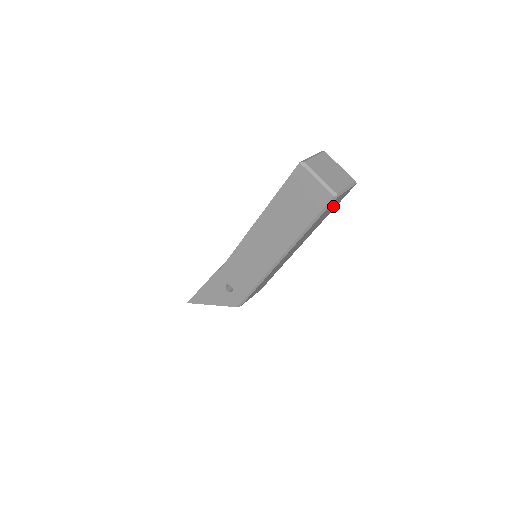
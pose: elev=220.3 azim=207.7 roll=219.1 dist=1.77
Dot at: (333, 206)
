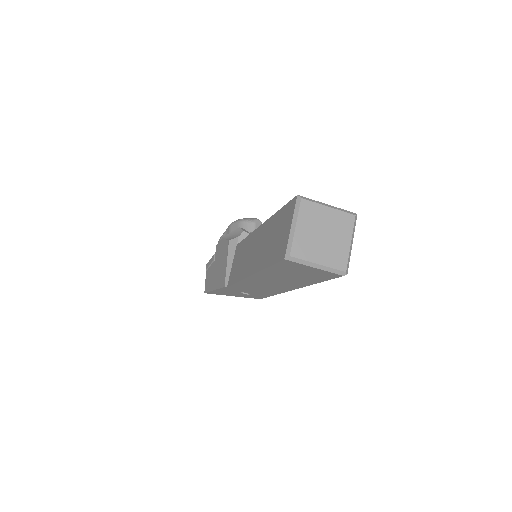
Dot at: occluded
